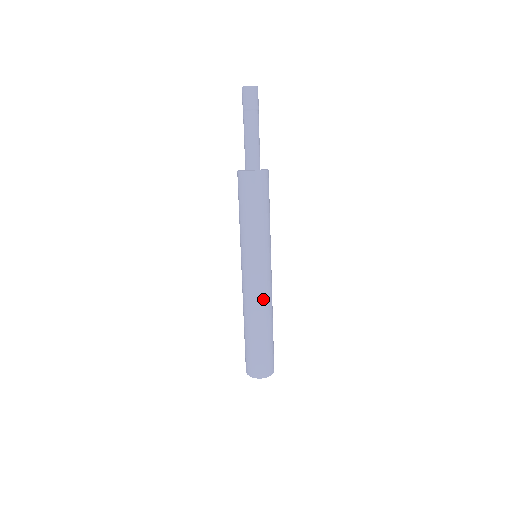
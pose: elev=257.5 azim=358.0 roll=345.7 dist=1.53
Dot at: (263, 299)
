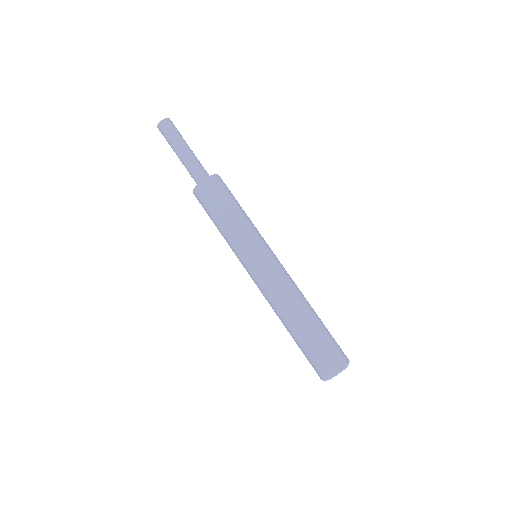
Dot at: (283, 290)
